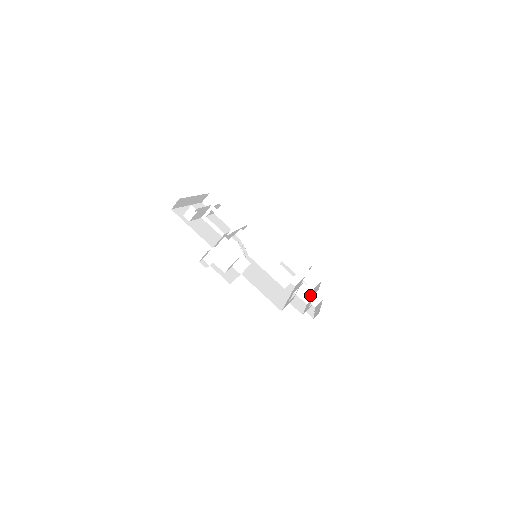
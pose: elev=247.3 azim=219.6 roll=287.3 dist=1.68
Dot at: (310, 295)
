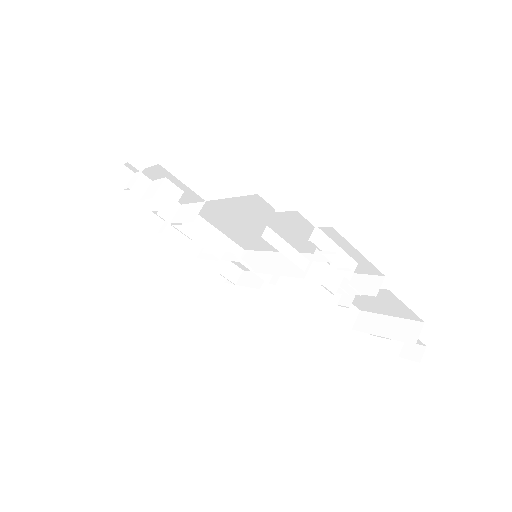
Dot at: occluded
